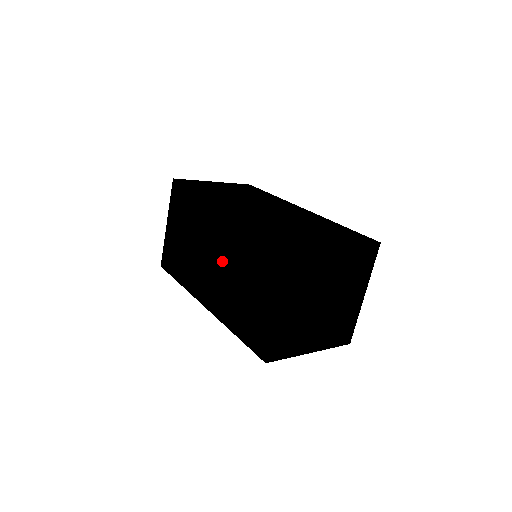
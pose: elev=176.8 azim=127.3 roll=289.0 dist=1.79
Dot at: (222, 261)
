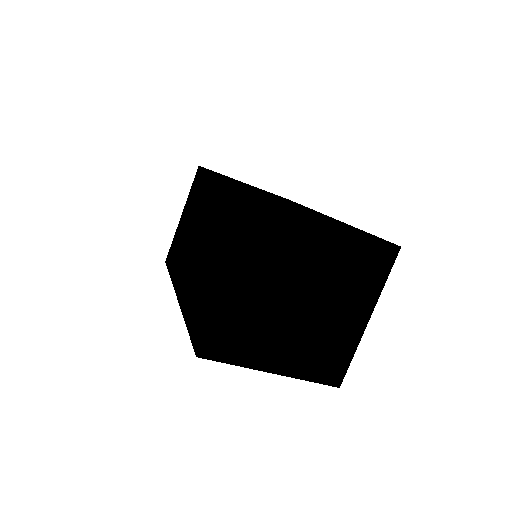
Dot at: (202, 238)
